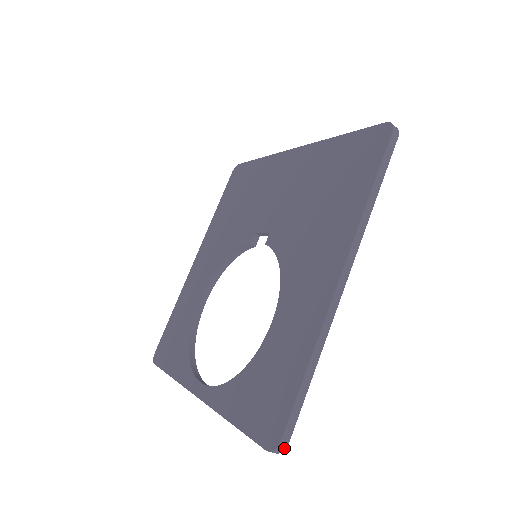
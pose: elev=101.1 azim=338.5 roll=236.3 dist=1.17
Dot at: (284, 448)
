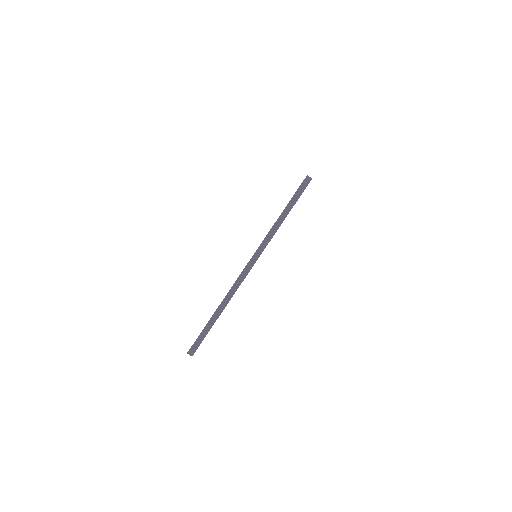
Dot at: (193, 353)
